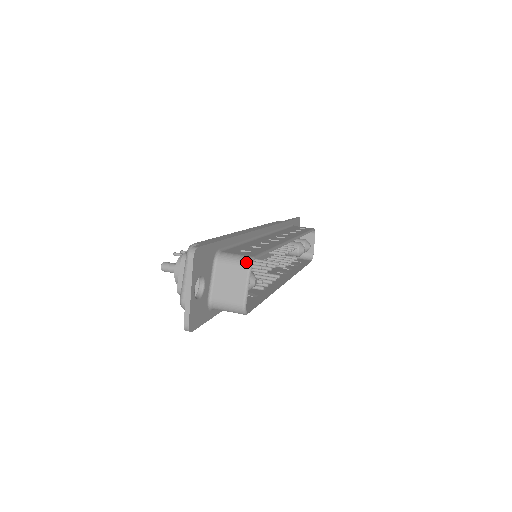
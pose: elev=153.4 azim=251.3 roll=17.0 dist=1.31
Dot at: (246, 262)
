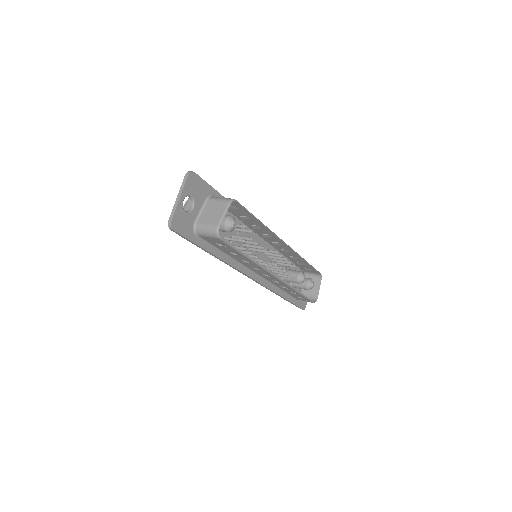
Dot at: (228, 199)
